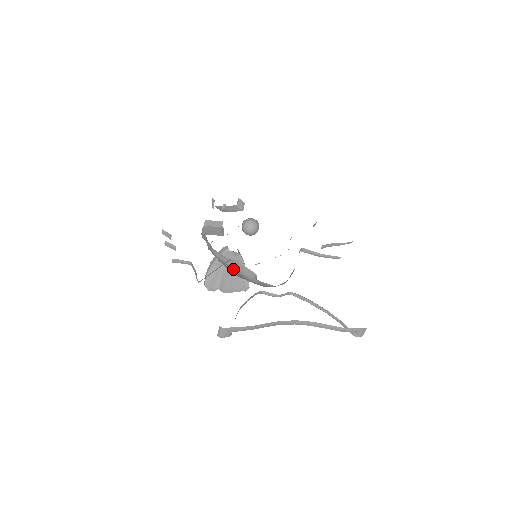
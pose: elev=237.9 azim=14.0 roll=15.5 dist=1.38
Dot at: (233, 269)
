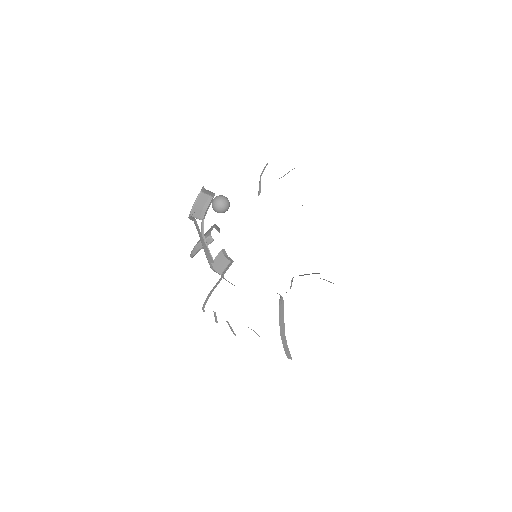
Dot at: occluded
